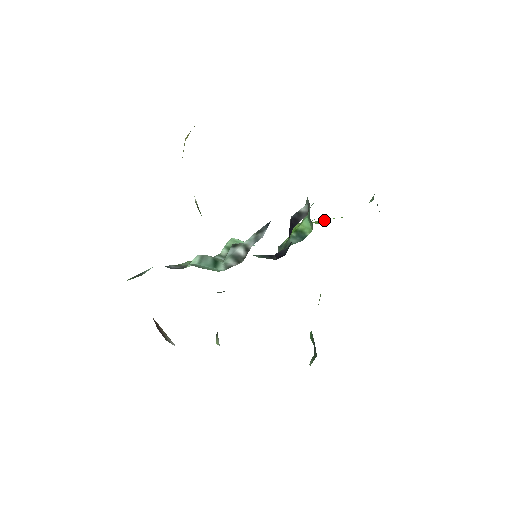
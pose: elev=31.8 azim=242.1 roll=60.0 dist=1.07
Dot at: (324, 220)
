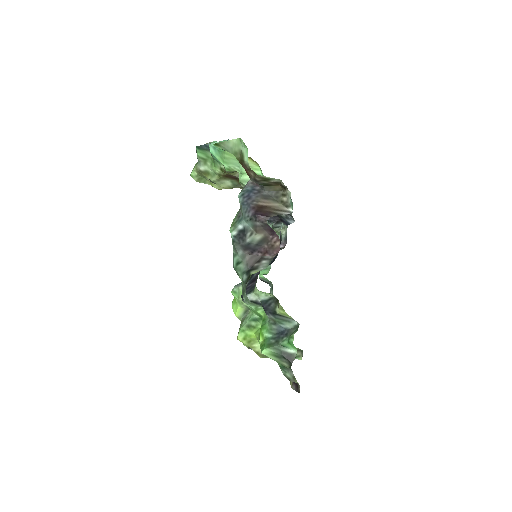
Dot at: occluded
